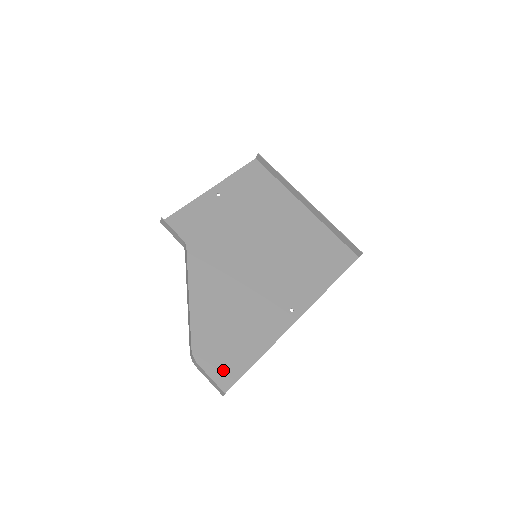
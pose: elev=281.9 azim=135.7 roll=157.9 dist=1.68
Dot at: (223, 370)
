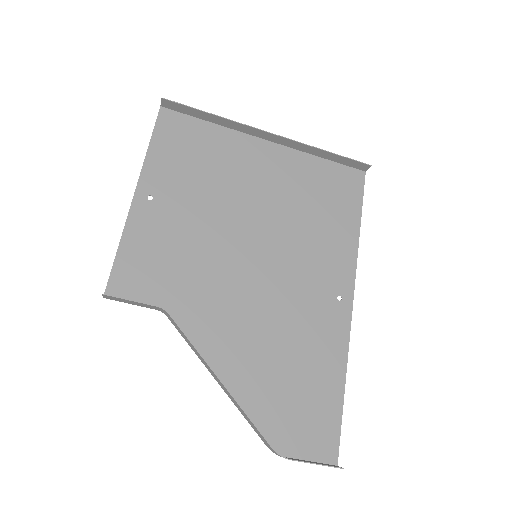
Dot at: (317, 436)
